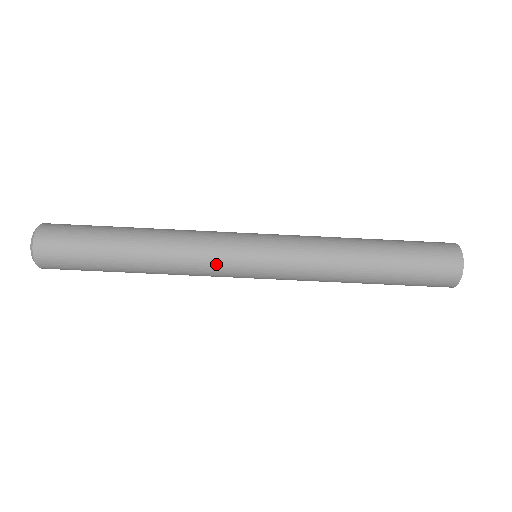
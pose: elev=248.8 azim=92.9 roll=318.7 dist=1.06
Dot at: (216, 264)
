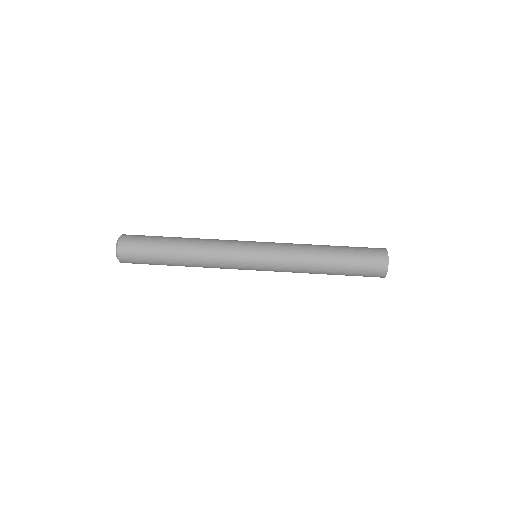
Dot at: (231, 243)
